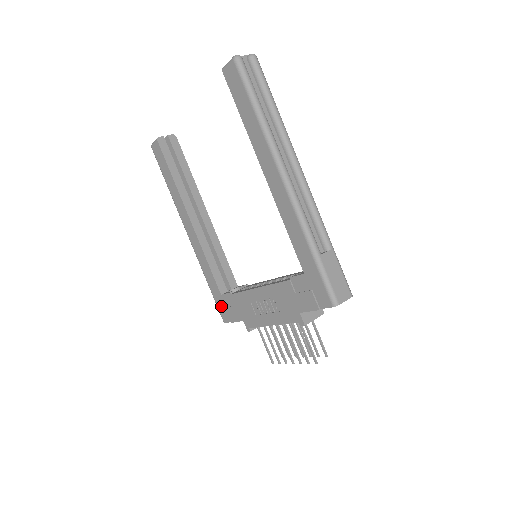
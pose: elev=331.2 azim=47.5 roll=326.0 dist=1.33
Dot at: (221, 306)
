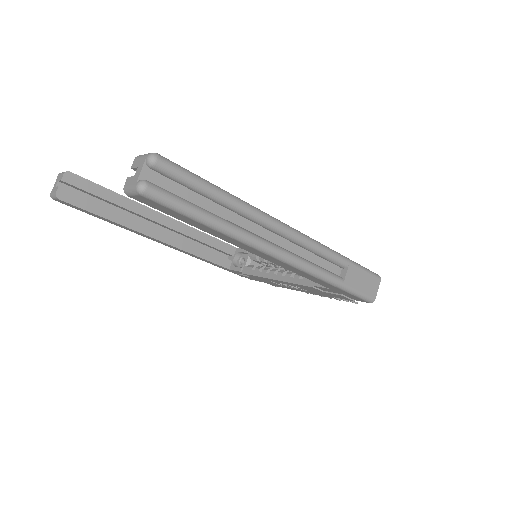
Dot at: (233, 272)
